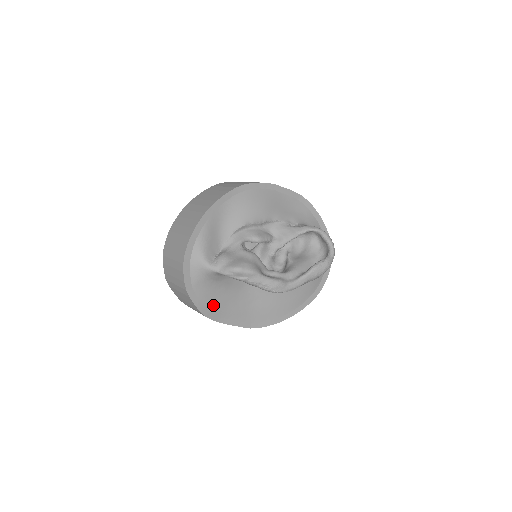
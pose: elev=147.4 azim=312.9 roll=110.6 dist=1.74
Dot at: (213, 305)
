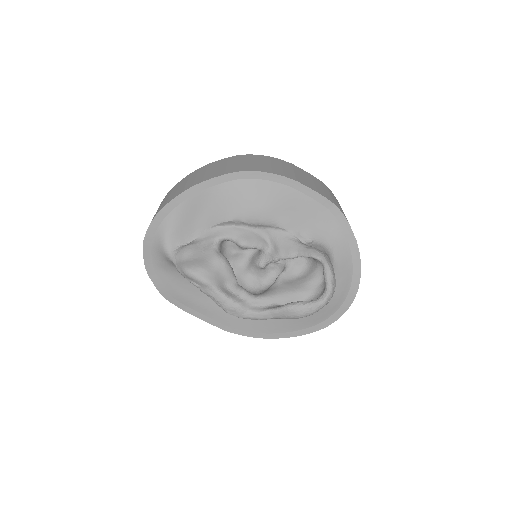
Dot at: (178, 292)
